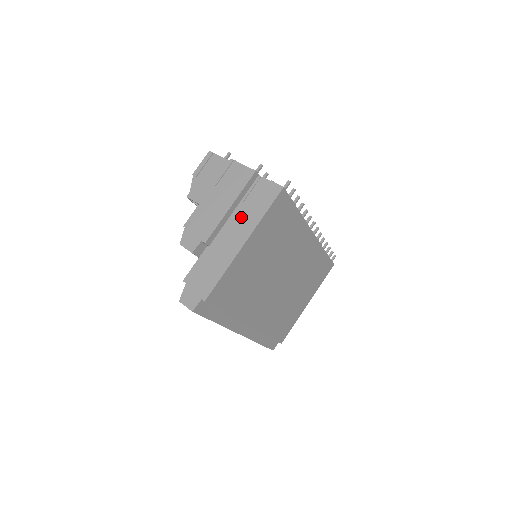
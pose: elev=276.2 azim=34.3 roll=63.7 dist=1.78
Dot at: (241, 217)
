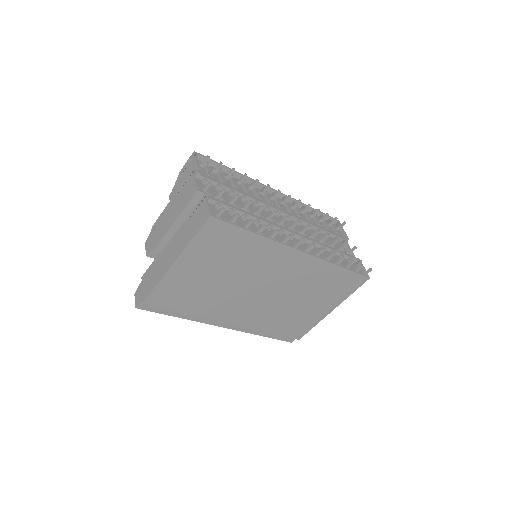
Dot at: (181, 234)
